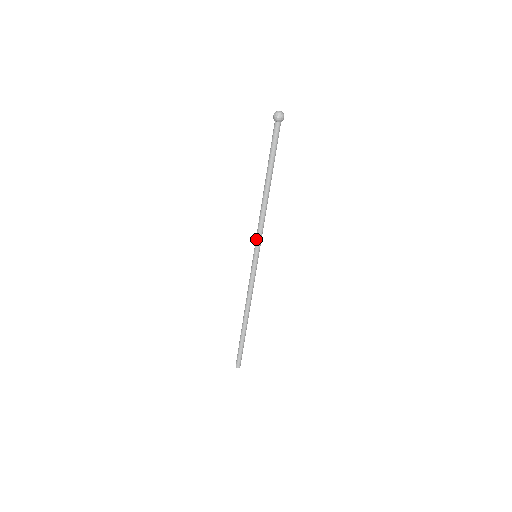
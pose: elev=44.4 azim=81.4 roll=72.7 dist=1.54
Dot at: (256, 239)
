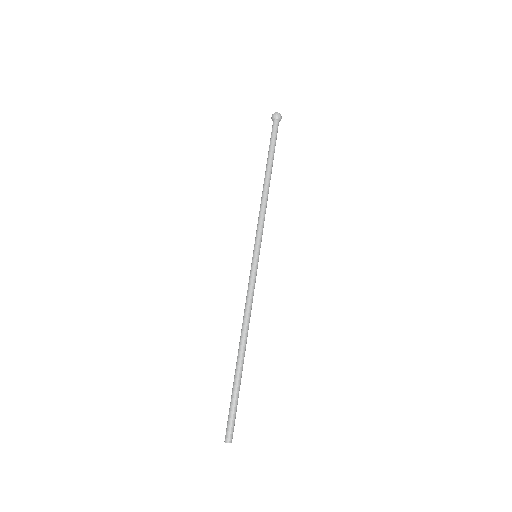
Dot at: (257, 233)
